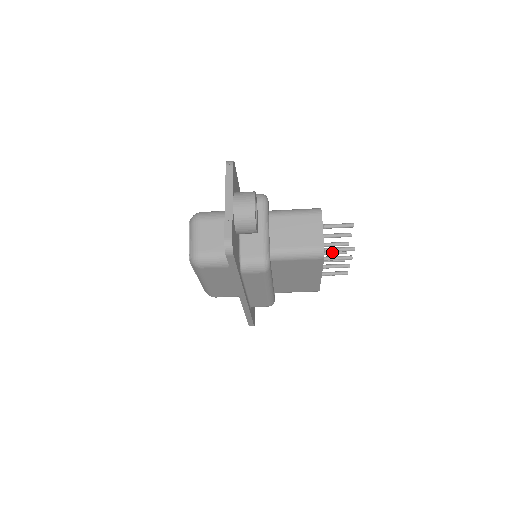
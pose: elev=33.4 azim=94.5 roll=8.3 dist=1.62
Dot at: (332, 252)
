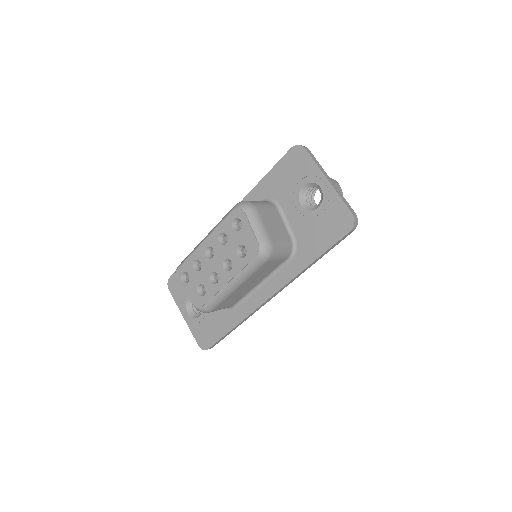
Dot at: occluded
